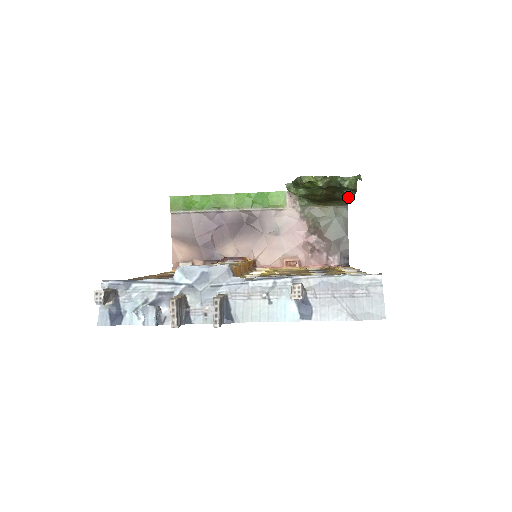
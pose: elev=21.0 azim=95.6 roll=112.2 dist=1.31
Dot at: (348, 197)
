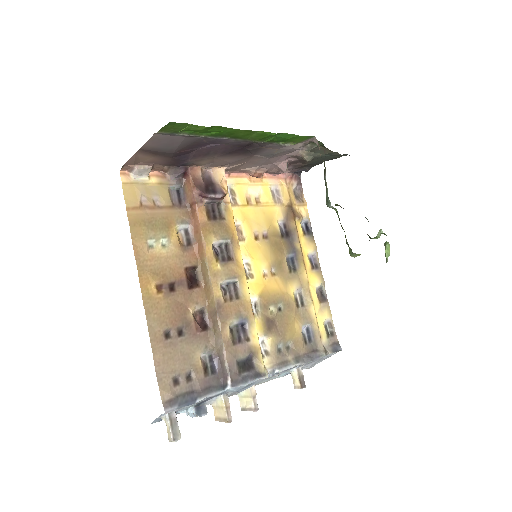
Dot at: occluded
